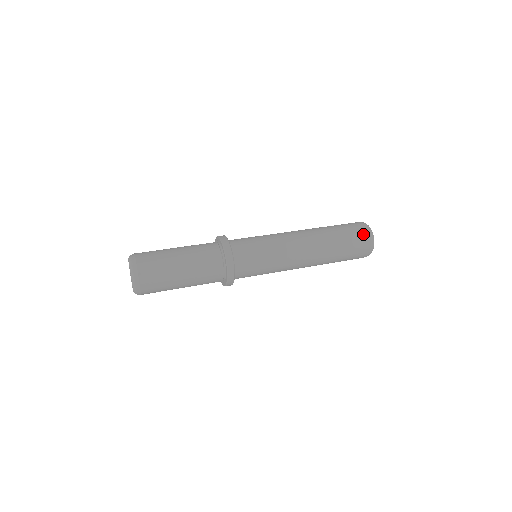
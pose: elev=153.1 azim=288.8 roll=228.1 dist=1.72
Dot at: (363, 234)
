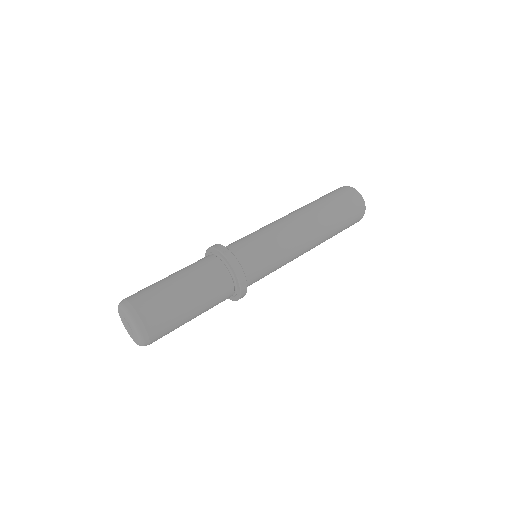
Dot at: (358, 218)
